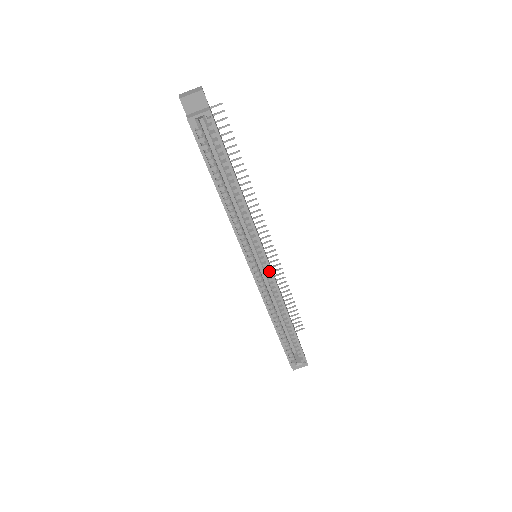
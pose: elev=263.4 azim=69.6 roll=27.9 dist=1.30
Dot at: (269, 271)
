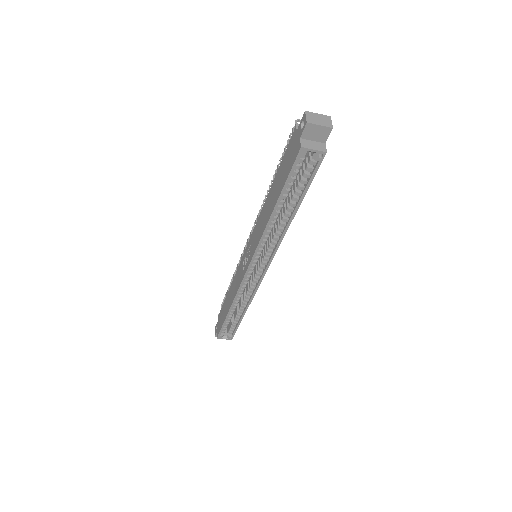
Dot at: (261, 277)
